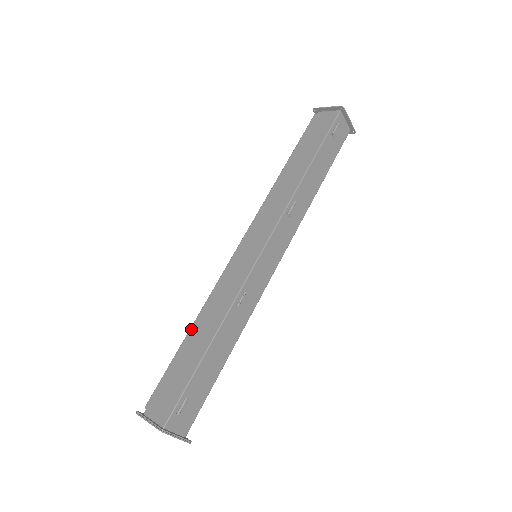
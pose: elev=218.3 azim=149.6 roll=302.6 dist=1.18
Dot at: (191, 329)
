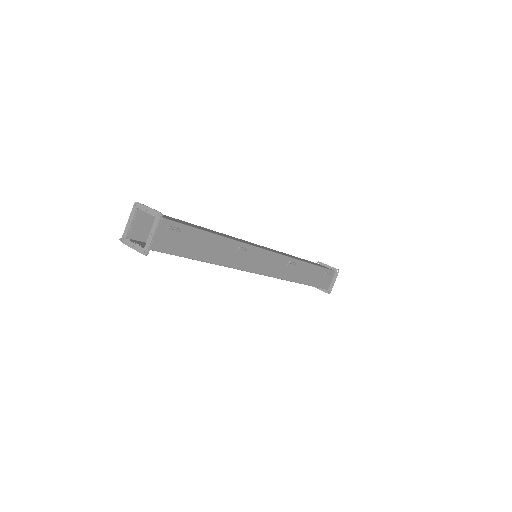
Dot at: occluded
